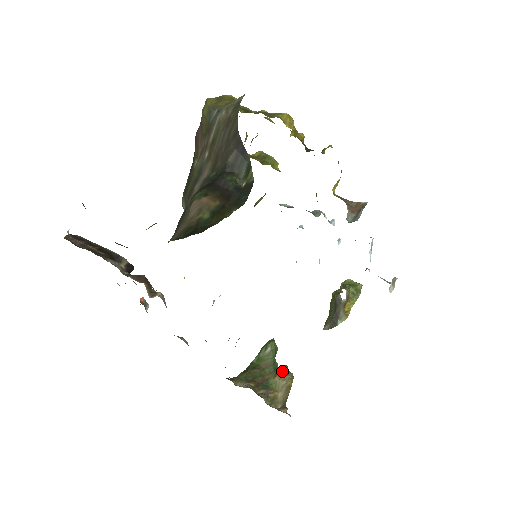
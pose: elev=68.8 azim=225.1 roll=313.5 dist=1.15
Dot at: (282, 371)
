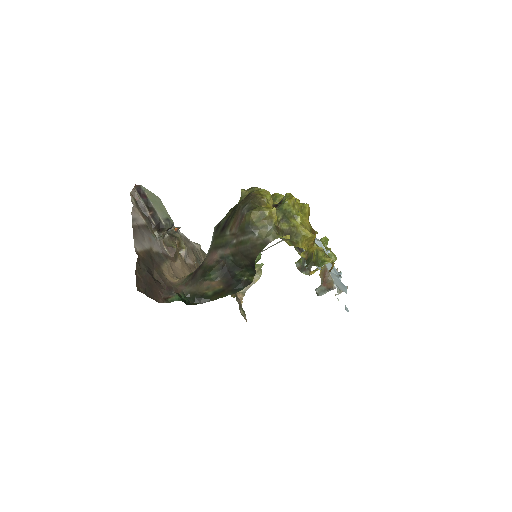
Dot at: (256, 270)
